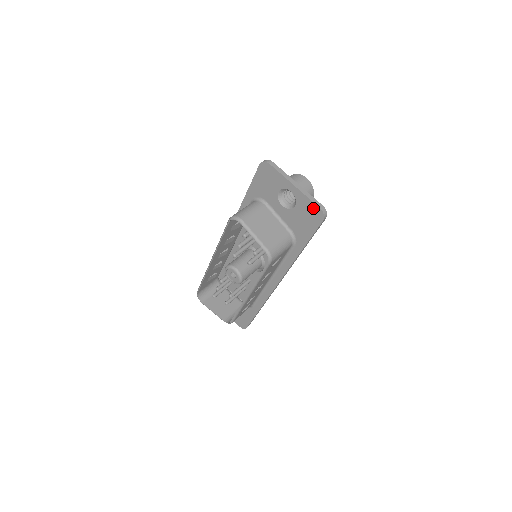
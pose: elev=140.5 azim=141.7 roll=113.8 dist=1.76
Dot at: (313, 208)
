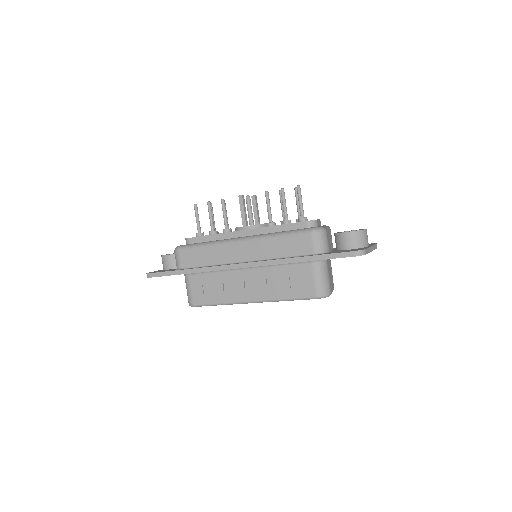
Dot at: occluded
